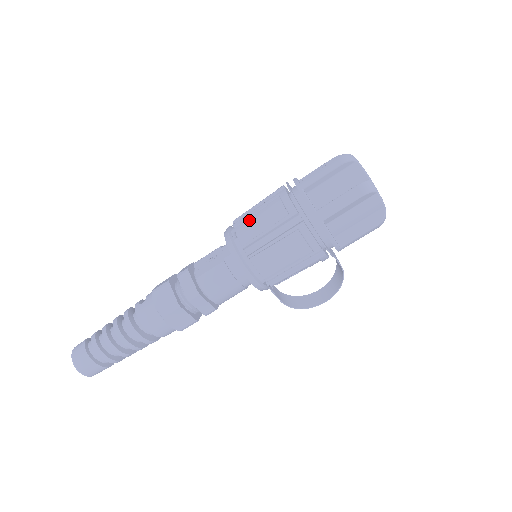
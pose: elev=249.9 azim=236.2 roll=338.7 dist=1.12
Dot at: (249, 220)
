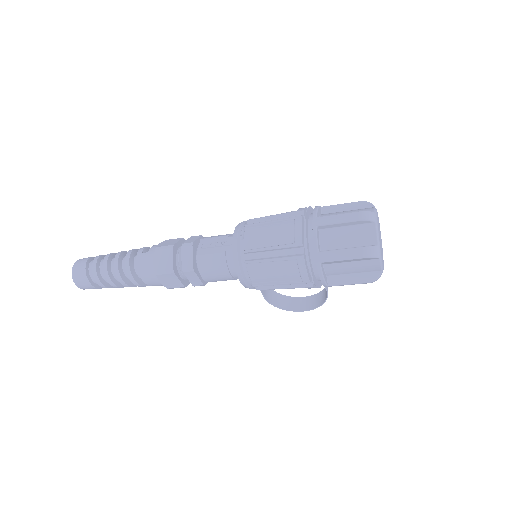
Dot at: (260, 228)
